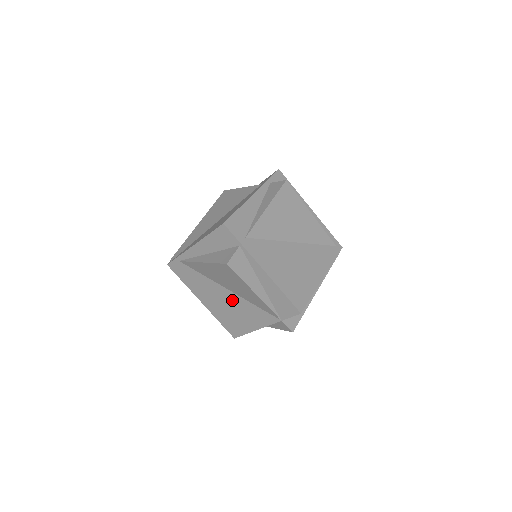
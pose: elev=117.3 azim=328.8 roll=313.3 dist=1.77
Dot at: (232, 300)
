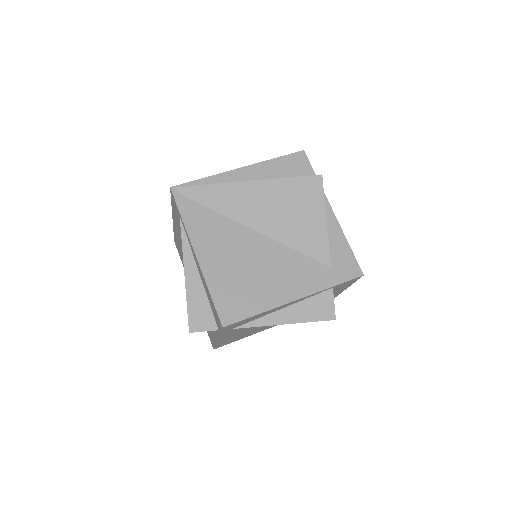
Dot at: occluded
